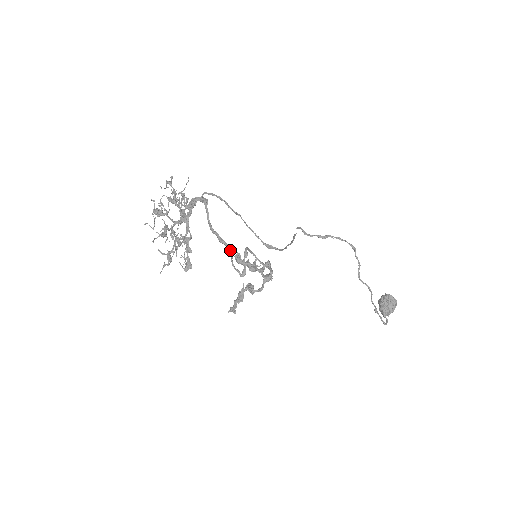
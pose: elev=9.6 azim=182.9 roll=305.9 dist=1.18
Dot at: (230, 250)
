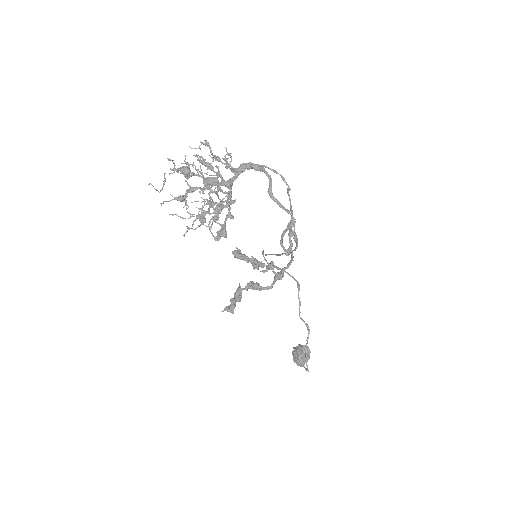
Dot at: occluded
